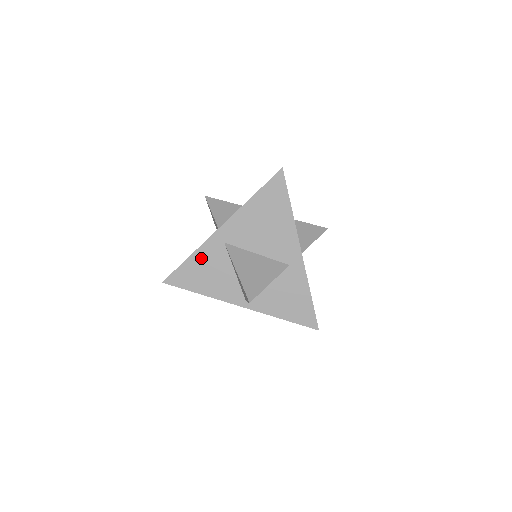
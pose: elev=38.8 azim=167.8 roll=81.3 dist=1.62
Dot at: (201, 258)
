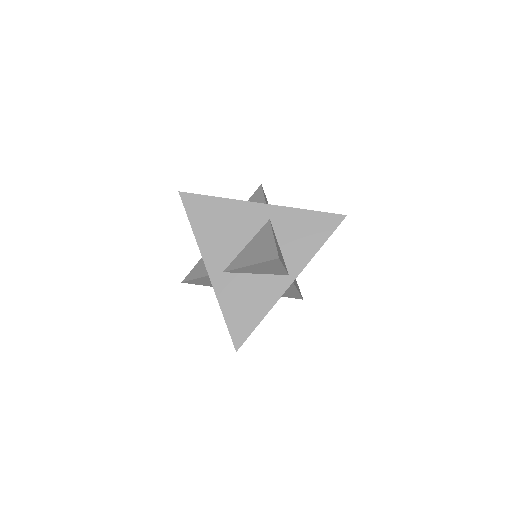
Dot at: (228, 301)
